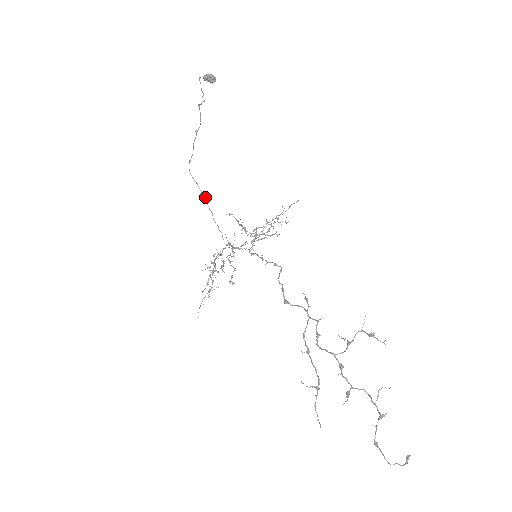
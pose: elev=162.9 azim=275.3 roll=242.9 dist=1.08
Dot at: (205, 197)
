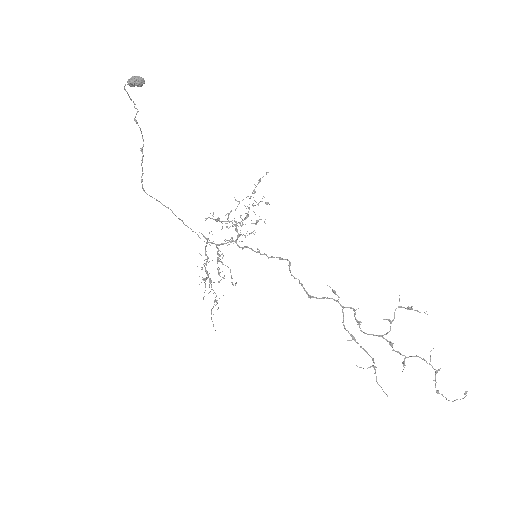
Dot at: (170, 209)
